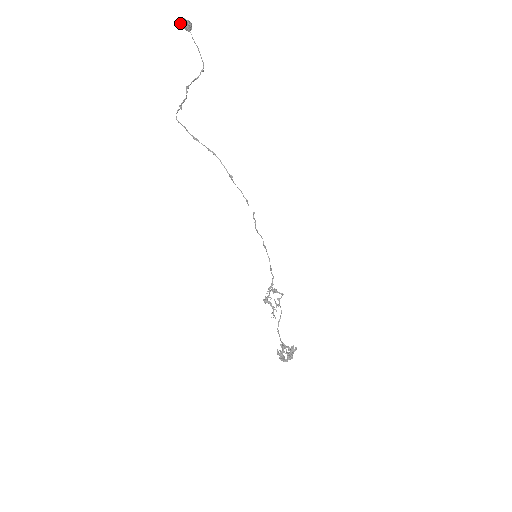
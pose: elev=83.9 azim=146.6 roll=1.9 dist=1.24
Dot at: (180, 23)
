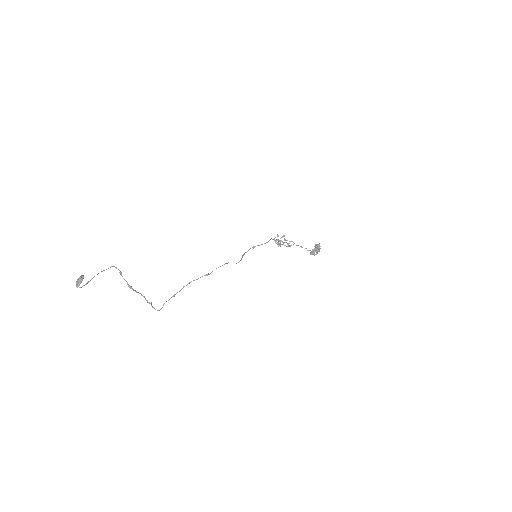
Dot at: (76, 284)
